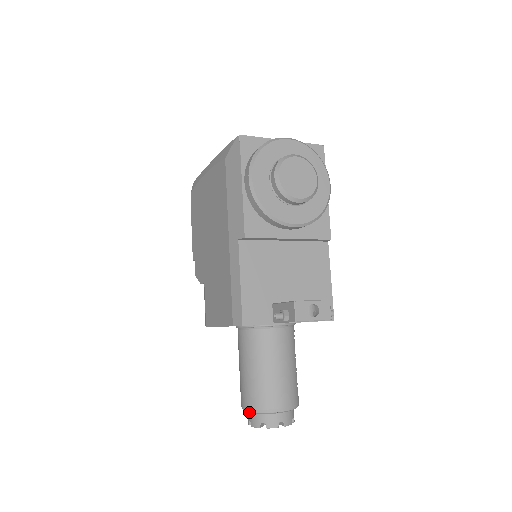
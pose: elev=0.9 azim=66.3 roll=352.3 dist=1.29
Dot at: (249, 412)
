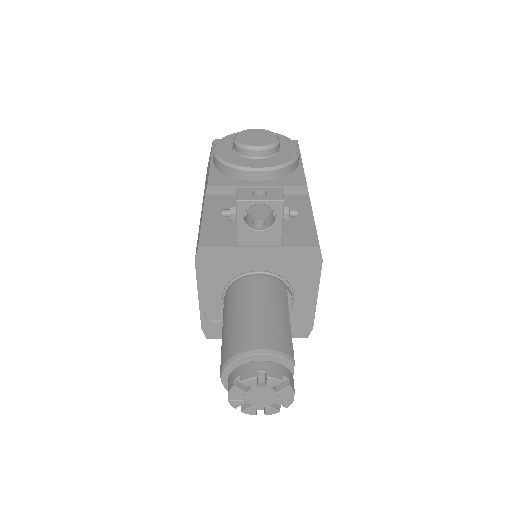
Dot at: (227, 380)
